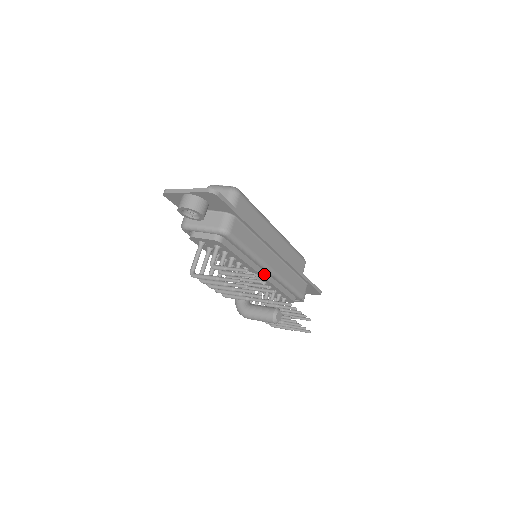
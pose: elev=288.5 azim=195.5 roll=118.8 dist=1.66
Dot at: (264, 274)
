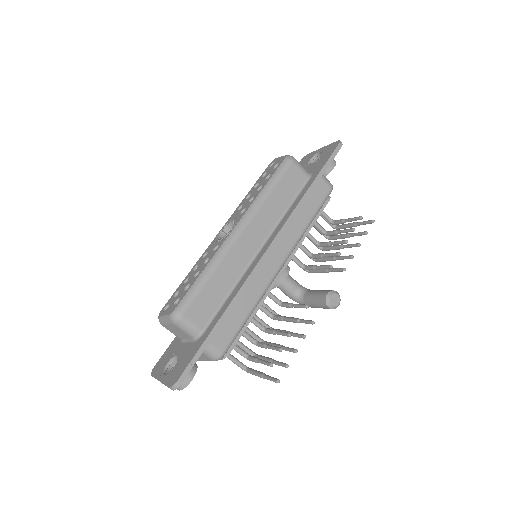
Dot at: occluded
